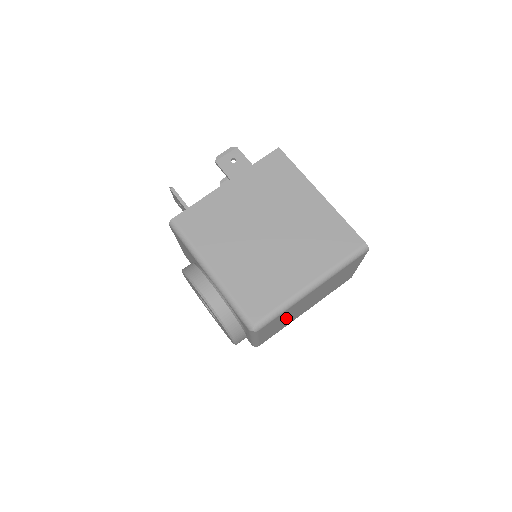
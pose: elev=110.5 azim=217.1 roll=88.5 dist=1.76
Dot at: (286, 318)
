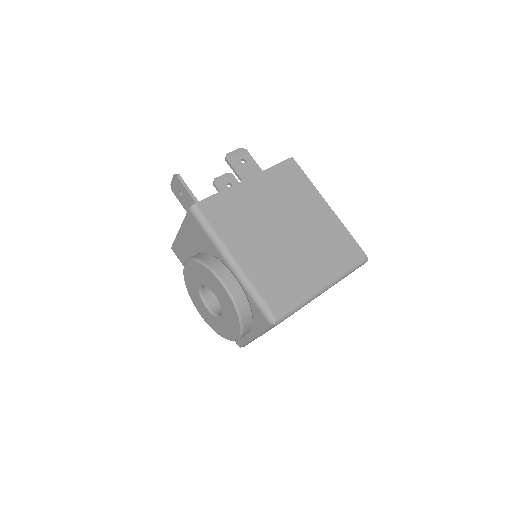
Dot at: occluded
